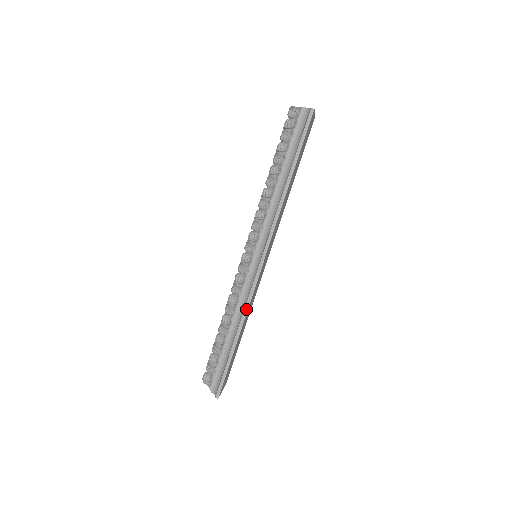
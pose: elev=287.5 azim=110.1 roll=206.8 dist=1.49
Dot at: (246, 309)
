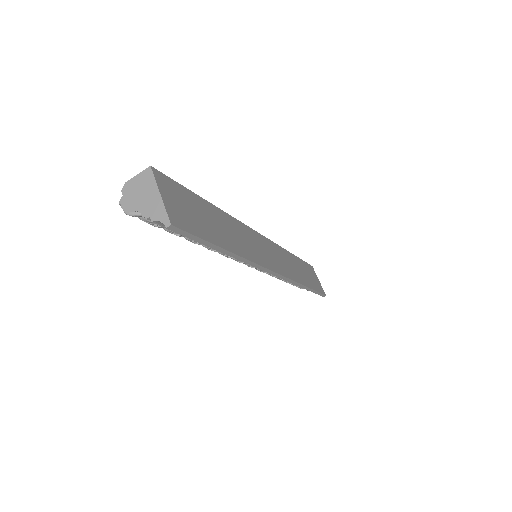
Dot at: (296, 284)
